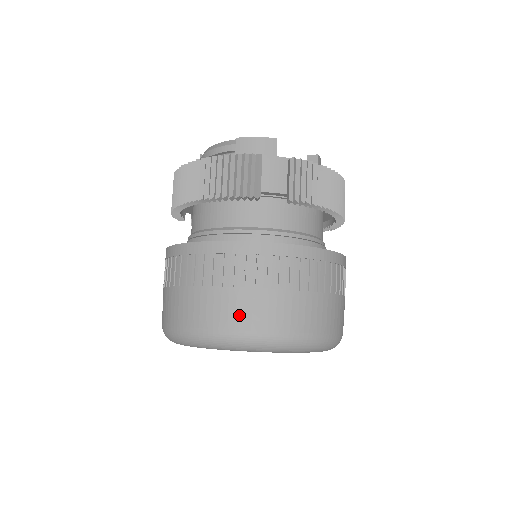
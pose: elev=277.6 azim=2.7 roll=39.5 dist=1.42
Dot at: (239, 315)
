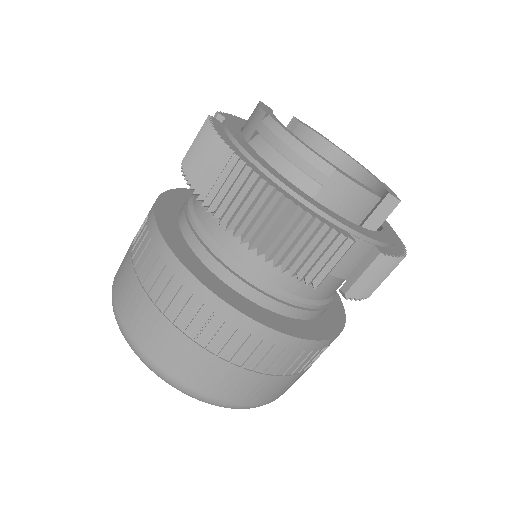
Dot at: (221, 386)
